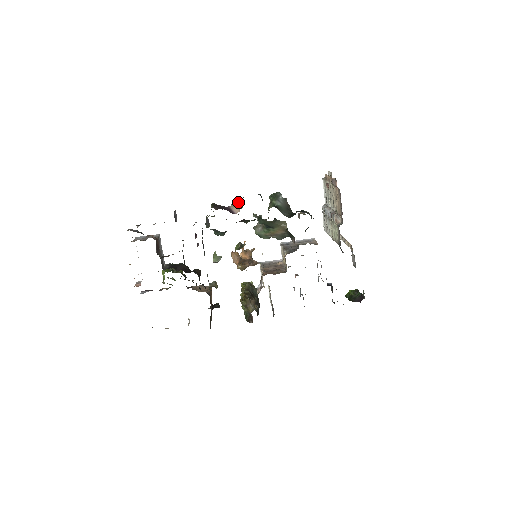
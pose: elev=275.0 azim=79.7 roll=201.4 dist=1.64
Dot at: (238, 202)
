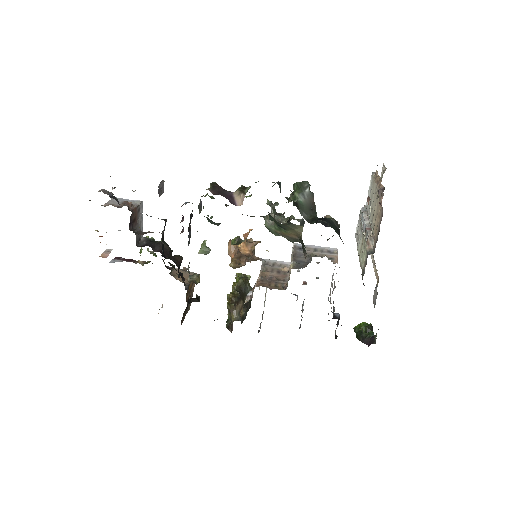
Dot at: (245, 190)
